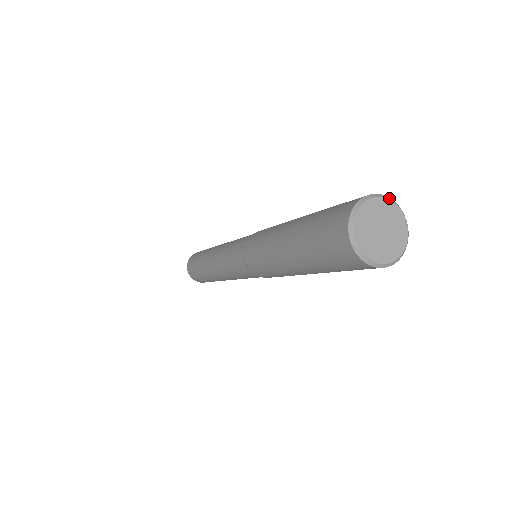
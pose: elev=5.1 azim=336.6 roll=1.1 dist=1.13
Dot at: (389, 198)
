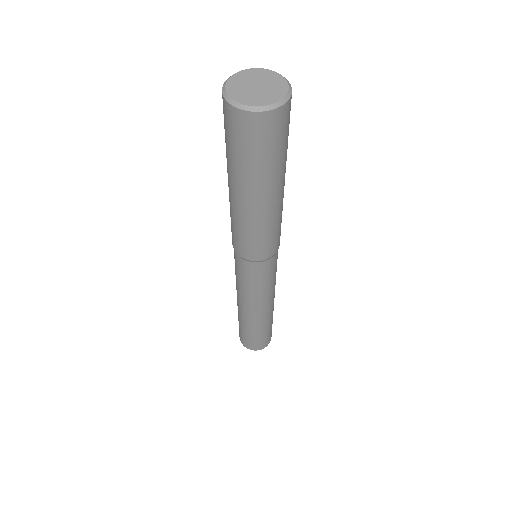
Dot at: (269, 70)
